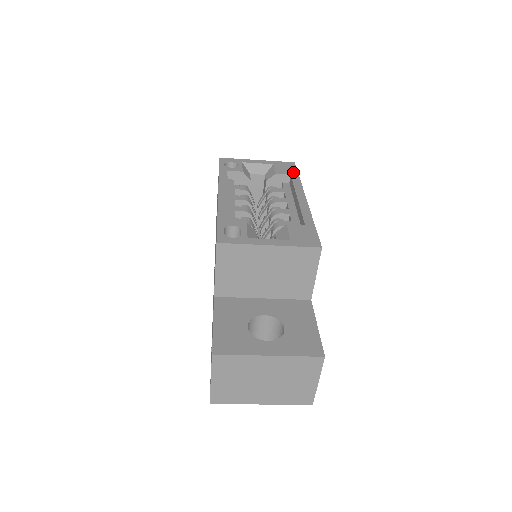
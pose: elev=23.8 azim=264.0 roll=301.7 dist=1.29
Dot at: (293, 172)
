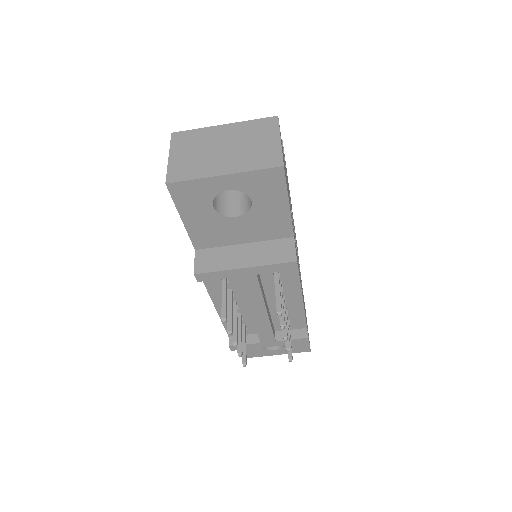
Dot at: occluded
